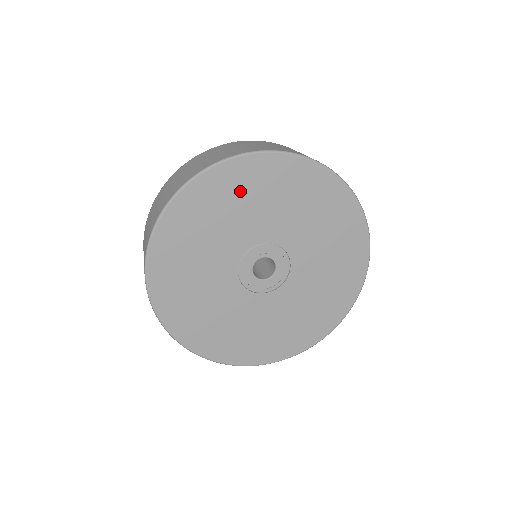
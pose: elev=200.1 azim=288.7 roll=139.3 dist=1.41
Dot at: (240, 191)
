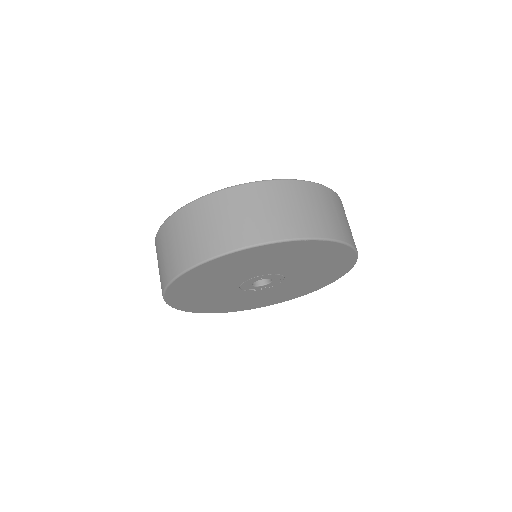
Dot at: (236, 264)
